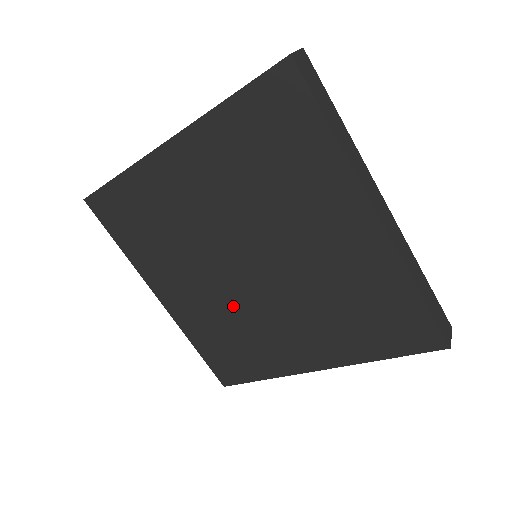
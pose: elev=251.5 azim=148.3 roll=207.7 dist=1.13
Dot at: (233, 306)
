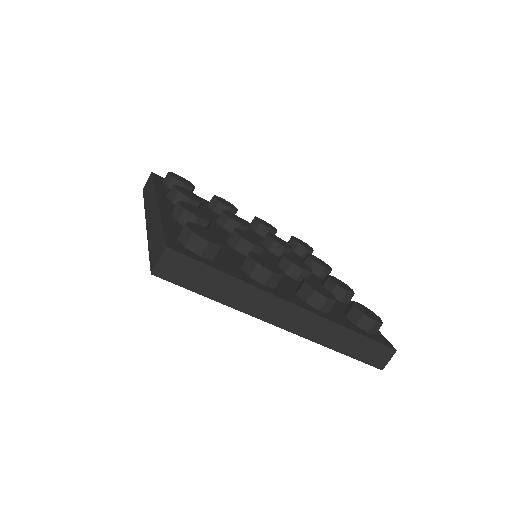
Dot at: occluded
